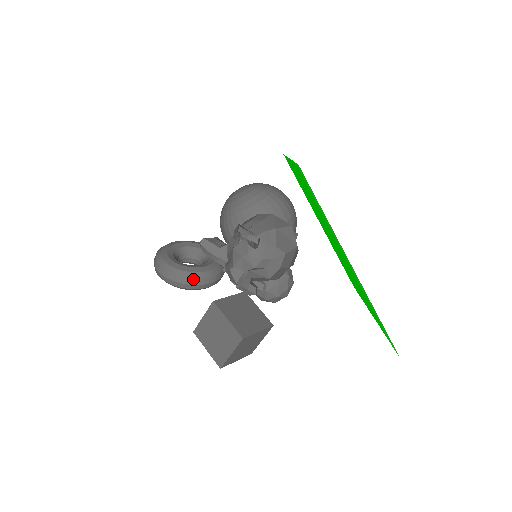
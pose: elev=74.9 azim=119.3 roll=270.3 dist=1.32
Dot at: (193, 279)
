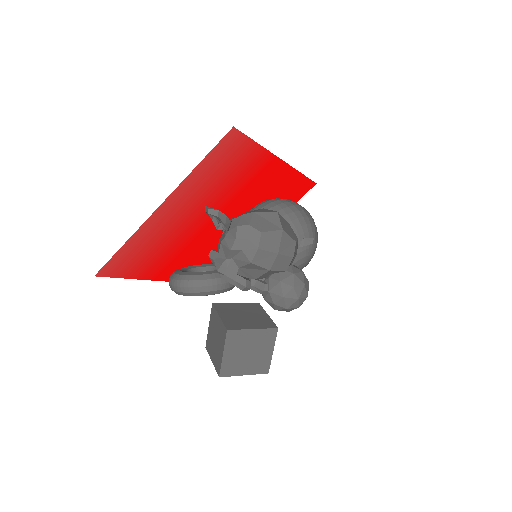
Dot at: (191, 281)
